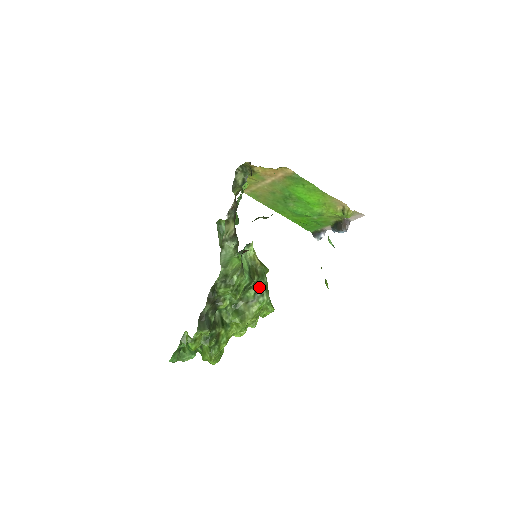
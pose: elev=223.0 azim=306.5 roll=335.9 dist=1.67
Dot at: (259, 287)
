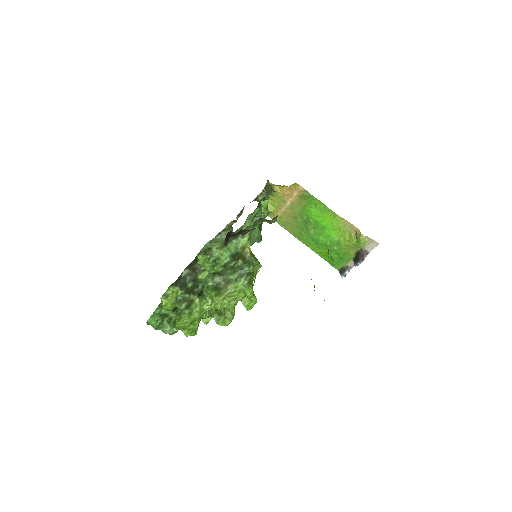
Dot at: (243, 273)
